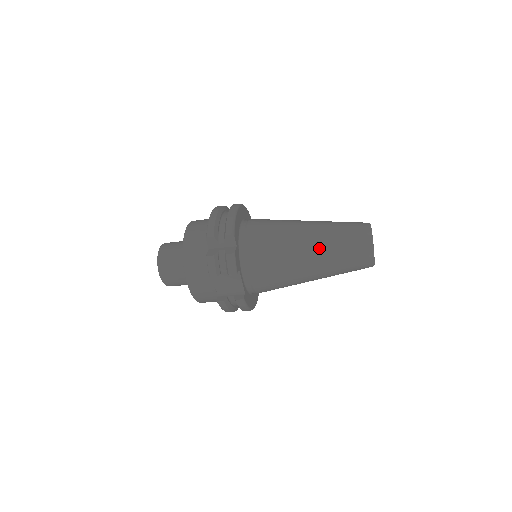
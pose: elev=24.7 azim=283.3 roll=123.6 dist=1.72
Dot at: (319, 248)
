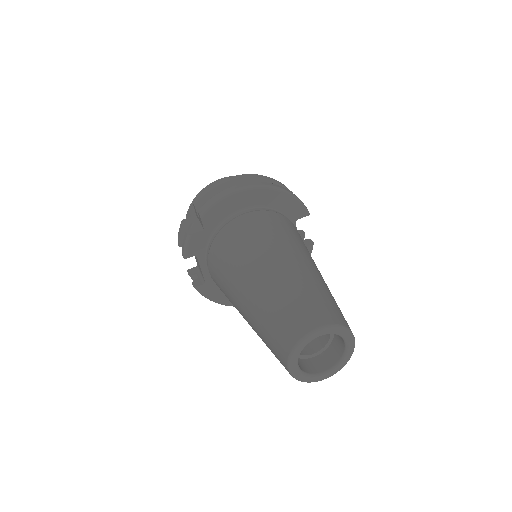
Dot at: (251, 300)
